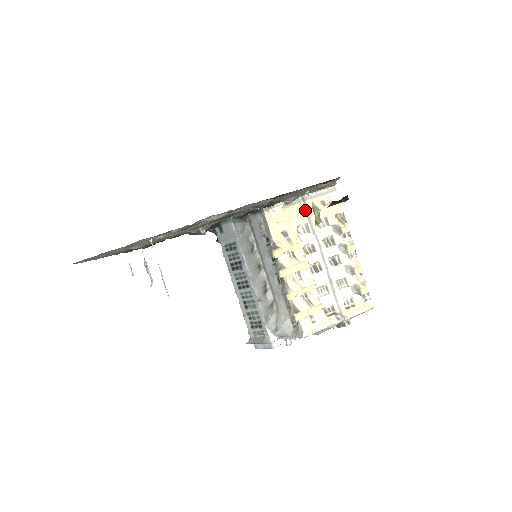
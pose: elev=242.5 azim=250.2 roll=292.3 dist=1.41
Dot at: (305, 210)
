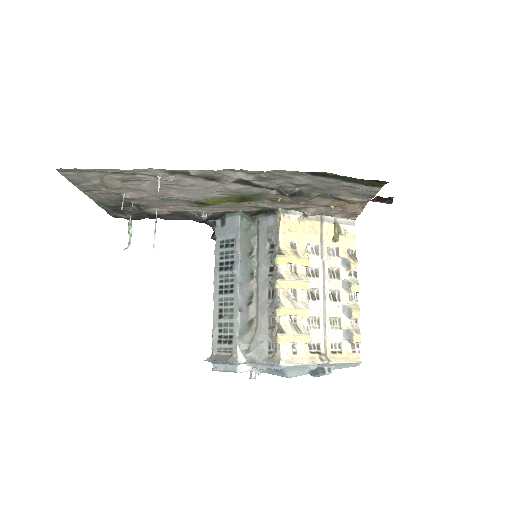
Dot at: (320, 230)
